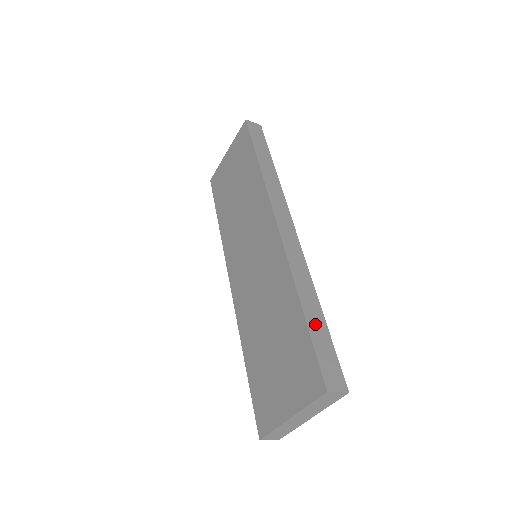
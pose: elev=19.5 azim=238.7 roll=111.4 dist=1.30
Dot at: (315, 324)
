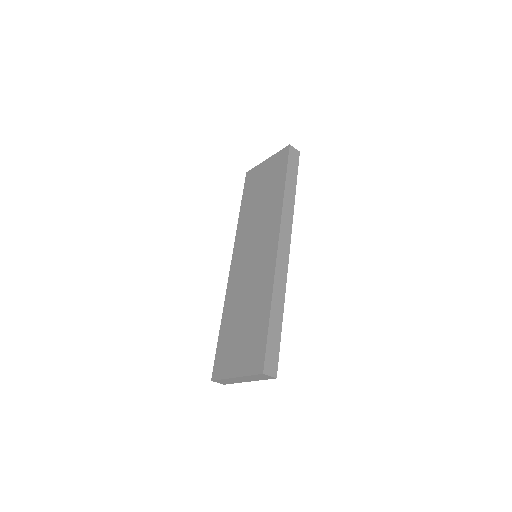
Dot at: (274, 327)
